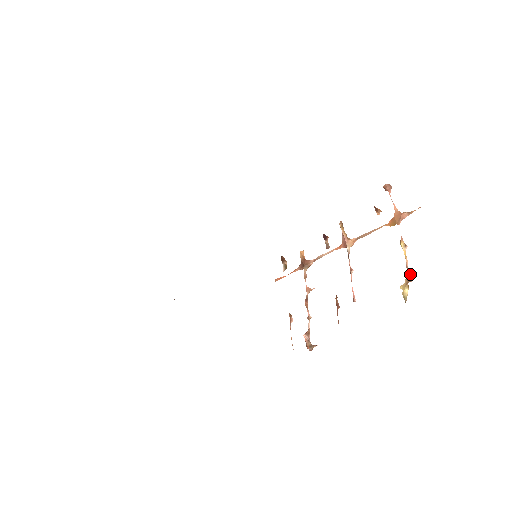
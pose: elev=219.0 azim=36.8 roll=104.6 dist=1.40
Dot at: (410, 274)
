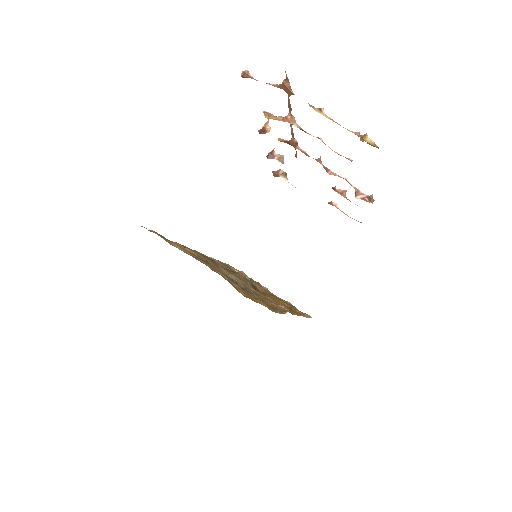
Dot at: (352, 132)
